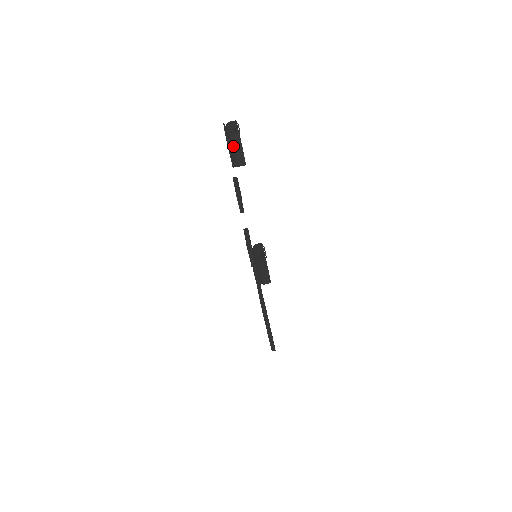
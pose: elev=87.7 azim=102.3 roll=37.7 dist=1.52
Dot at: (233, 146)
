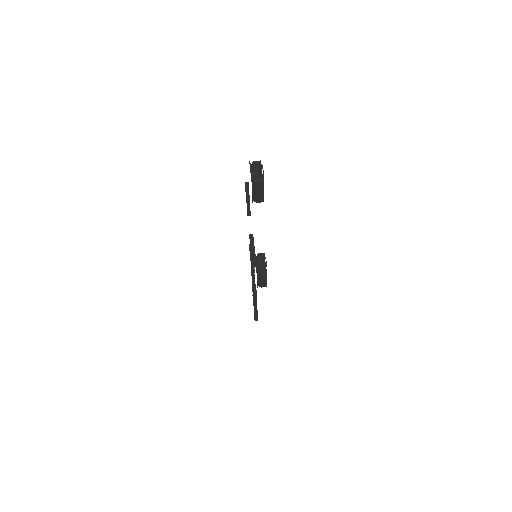
Dot at: (256, 189)
